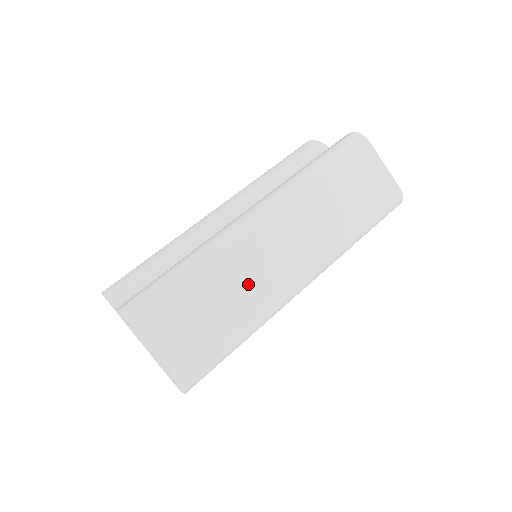
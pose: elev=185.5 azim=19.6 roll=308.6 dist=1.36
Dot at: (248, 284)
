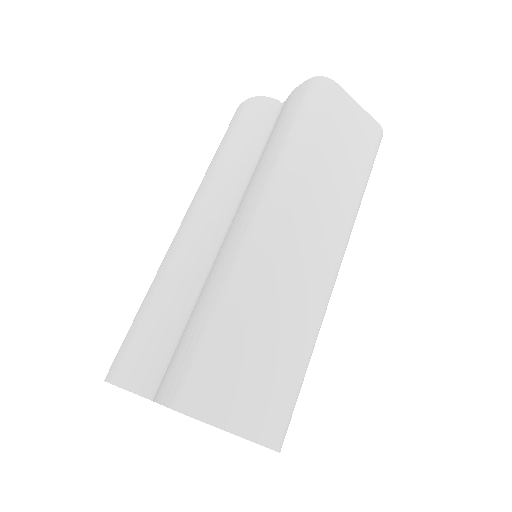
Dot at: (293, 302)
